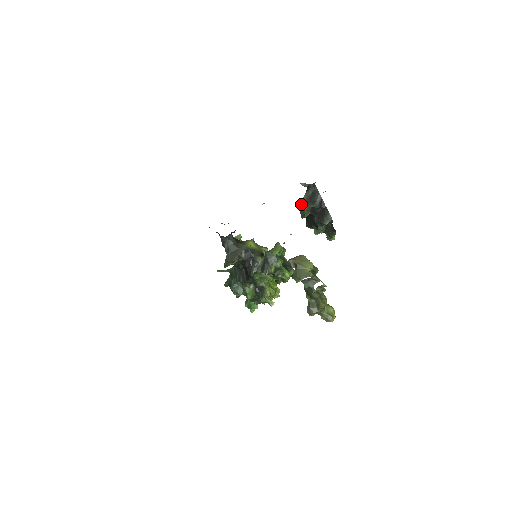
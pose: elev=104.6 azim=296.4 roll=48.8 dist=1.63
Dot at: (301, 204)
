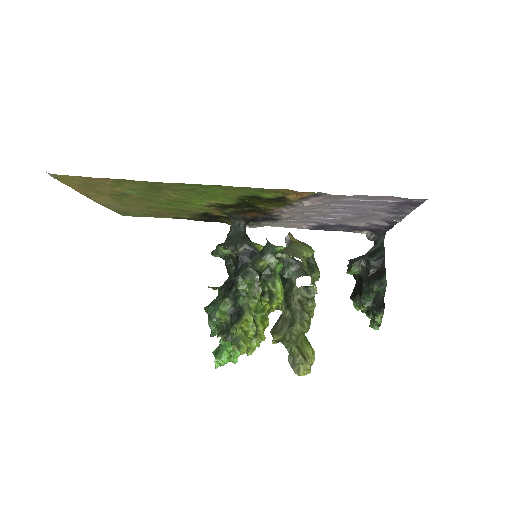
Dot at: (355, 258)
